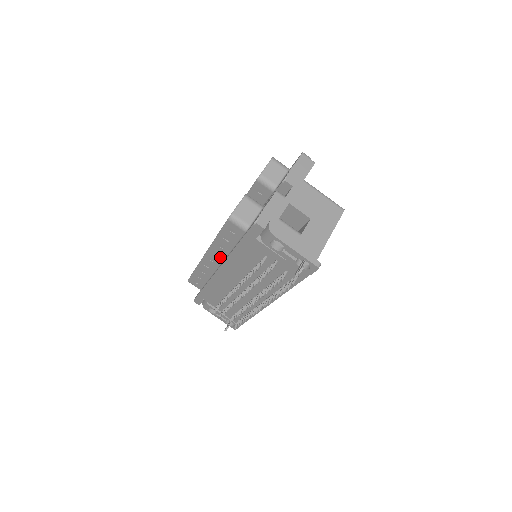
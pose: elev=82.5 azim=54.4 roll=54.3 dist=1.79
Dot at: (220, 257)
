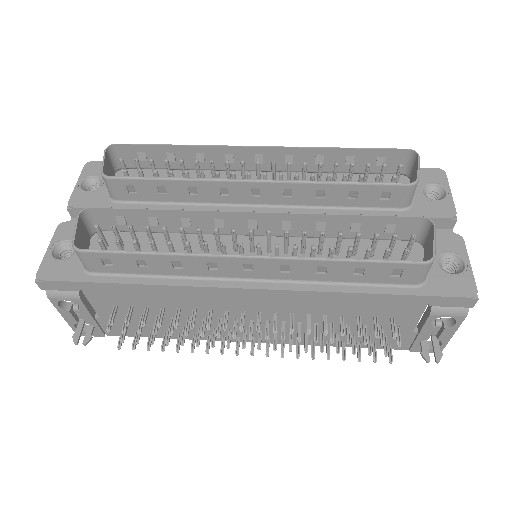
Dot at: (282, 275)
